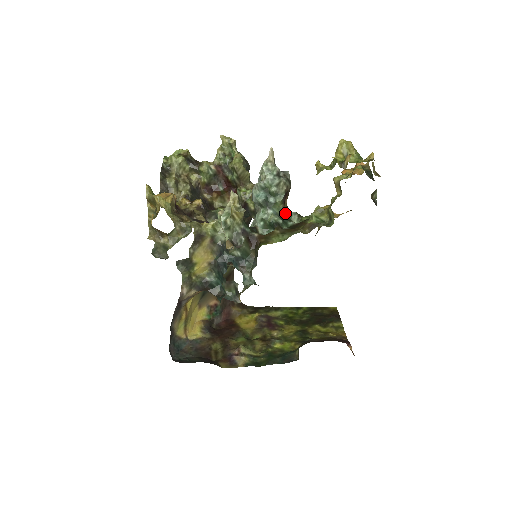
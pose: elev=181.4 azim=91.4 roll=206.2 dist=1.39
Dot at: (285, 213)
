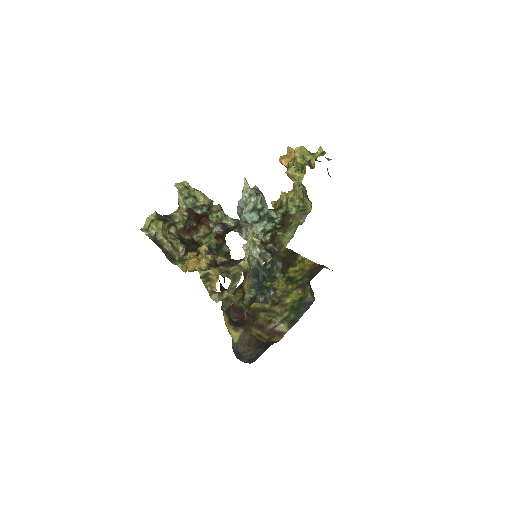
Dot at: (268, 216)
